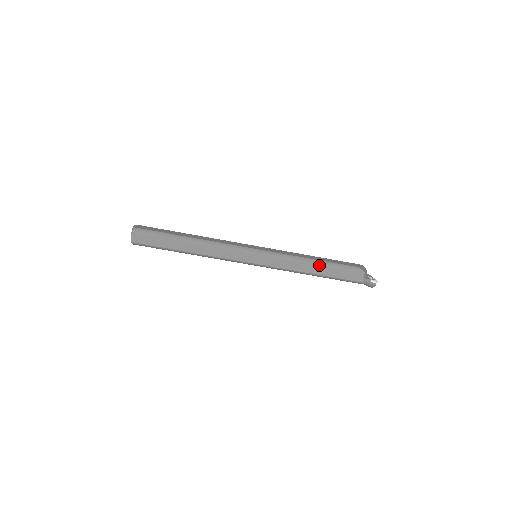
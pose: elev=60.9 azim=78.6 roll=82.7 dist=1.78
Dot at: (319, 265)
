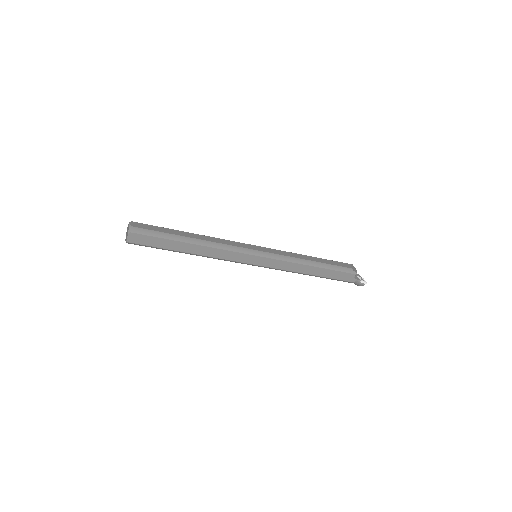
Dot at: (317, 267)
